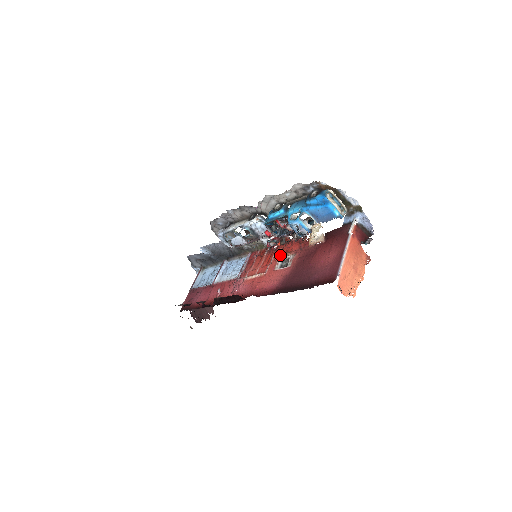
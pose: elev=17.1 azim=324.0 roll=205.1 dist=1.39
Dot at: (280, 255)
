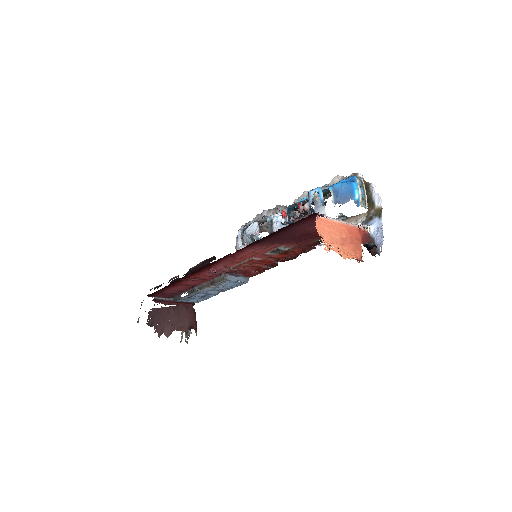
Dot at: (278, 255)
